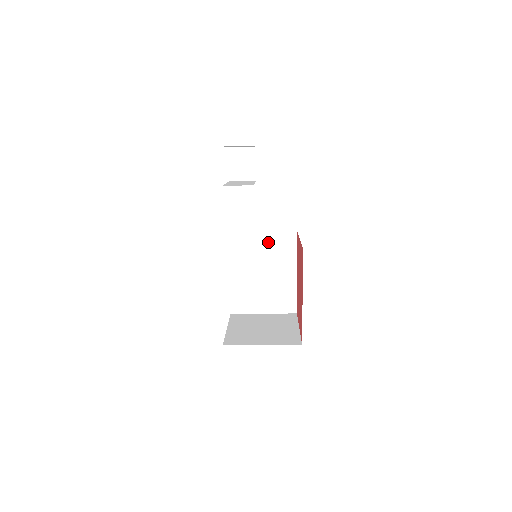
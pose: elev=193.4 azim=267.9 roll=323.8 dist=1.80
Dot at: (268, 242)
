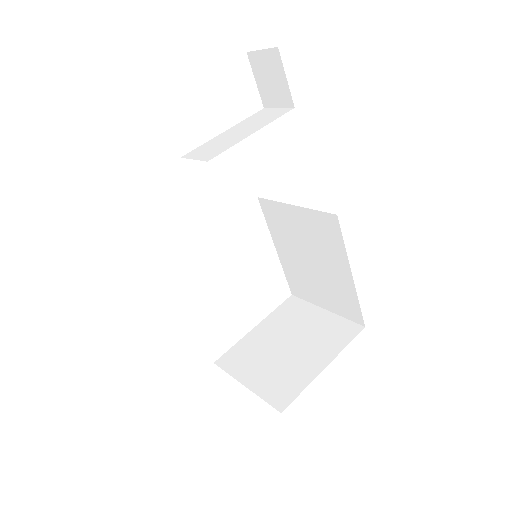
Dot at: (304, 221)
